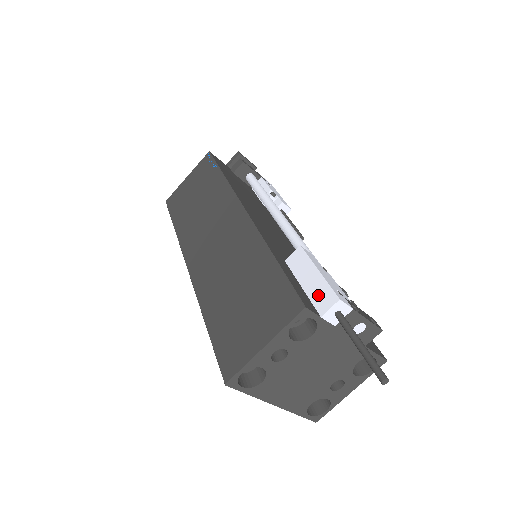
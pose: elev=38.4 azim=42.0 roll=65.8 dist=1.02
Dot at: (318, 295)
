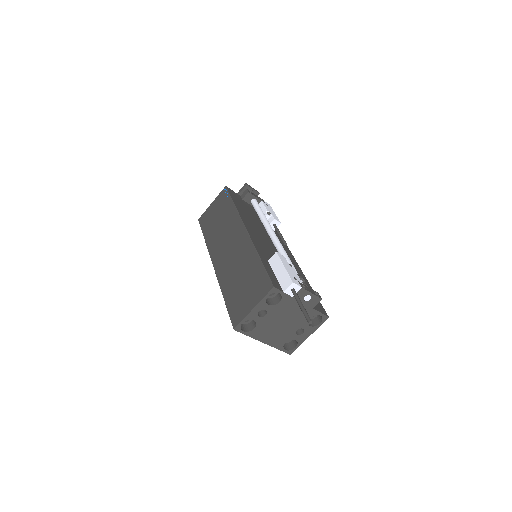
Dot at: (283, 280)
